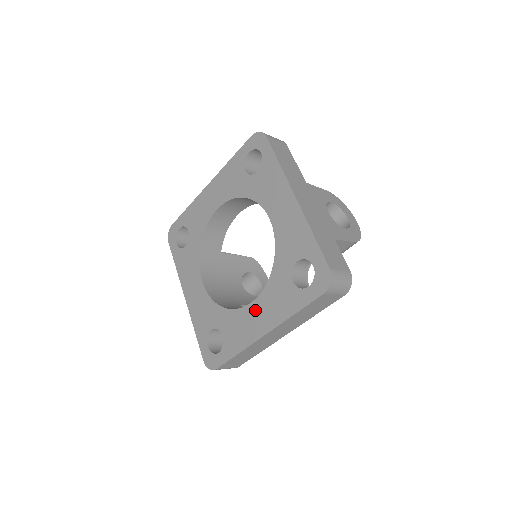
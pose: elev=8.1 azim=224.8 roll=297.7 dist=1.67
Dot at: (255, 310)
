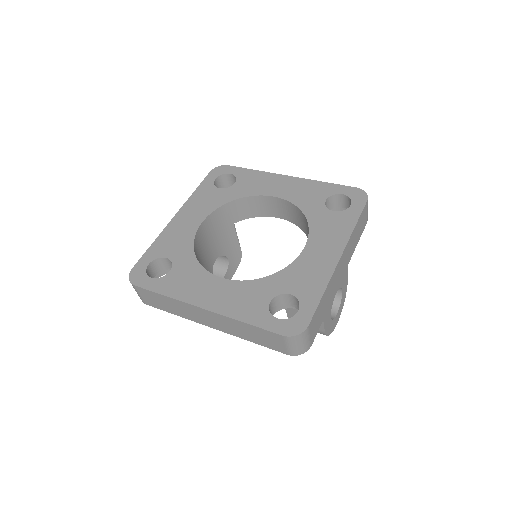
Dot at: (218, 285)
